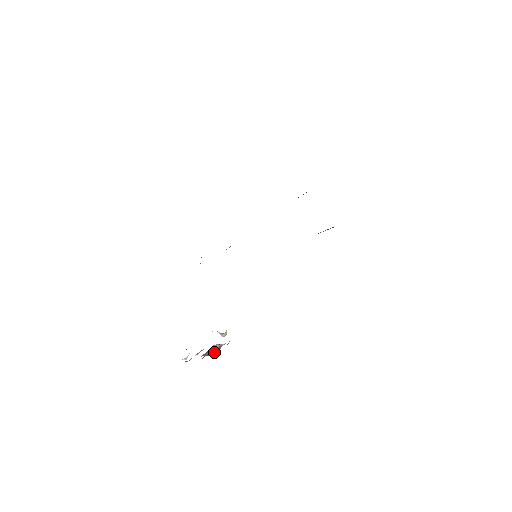
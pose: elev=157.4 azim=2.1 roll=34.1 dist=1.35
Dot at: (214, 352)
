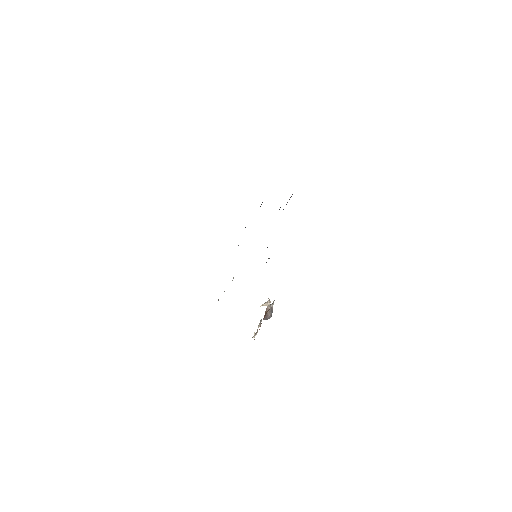
Dot at: (270, 314)
